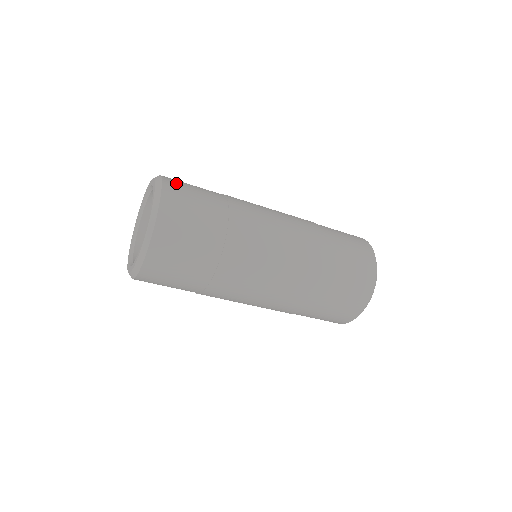
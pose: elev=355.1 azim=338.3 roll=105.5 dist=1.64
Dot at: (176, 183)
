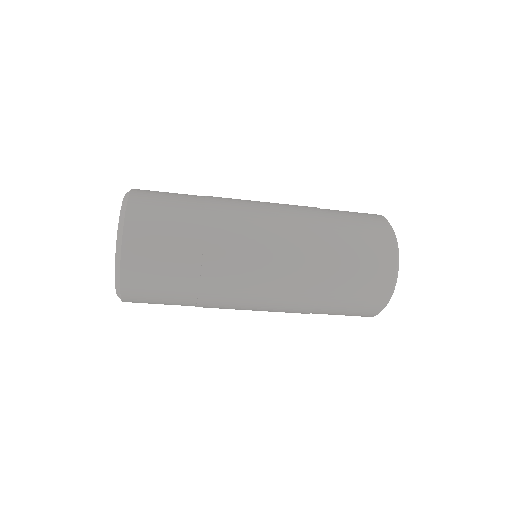
Dot at: (139, 241)
